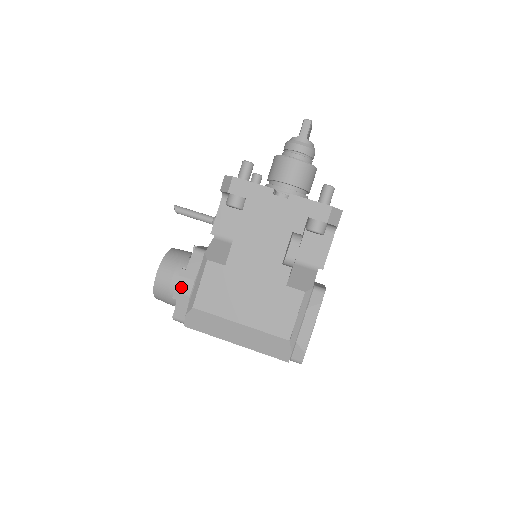
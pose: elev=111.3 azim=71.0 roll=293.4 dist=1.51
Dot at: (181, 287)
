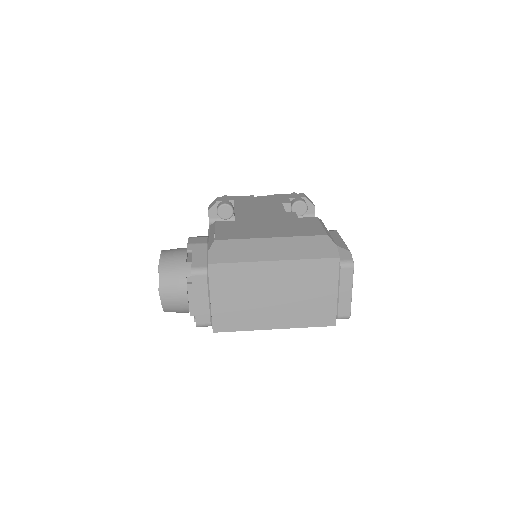
Dot at: (195, 241)
